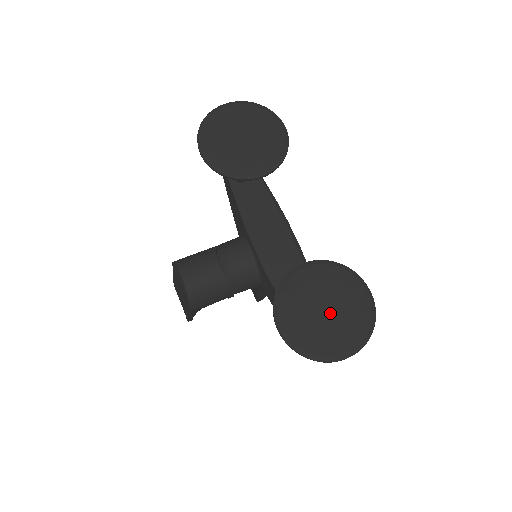
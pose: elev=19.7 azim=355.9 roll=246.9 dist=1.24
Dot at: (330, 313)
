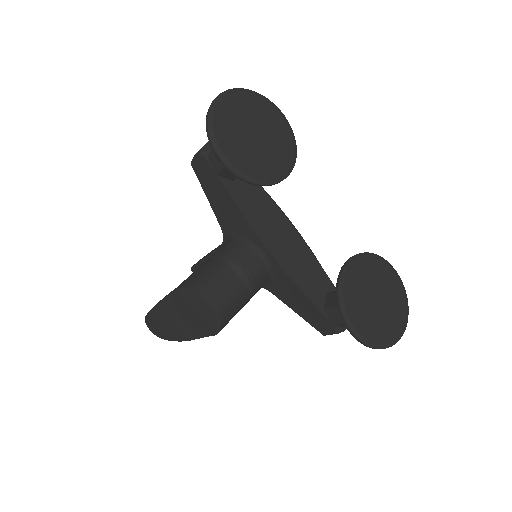
Dot at: (381, 302)
